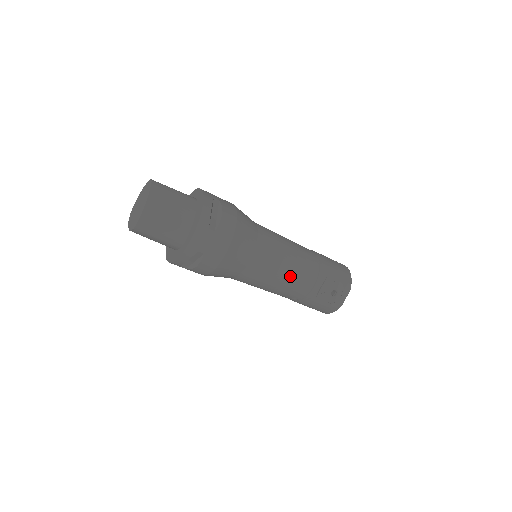
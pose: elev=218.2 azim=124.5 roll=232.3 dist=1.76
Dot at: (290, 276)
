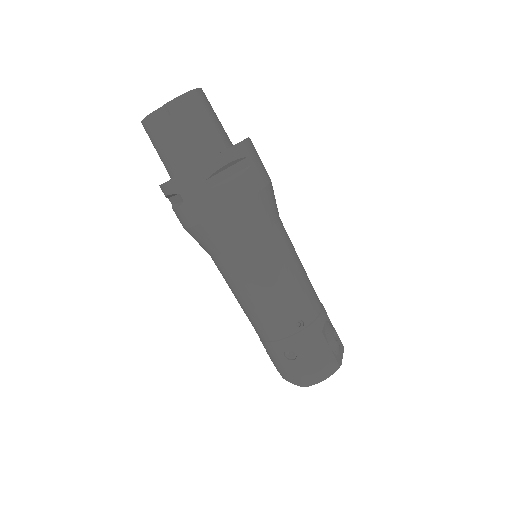
Dot at: (305, 276)
